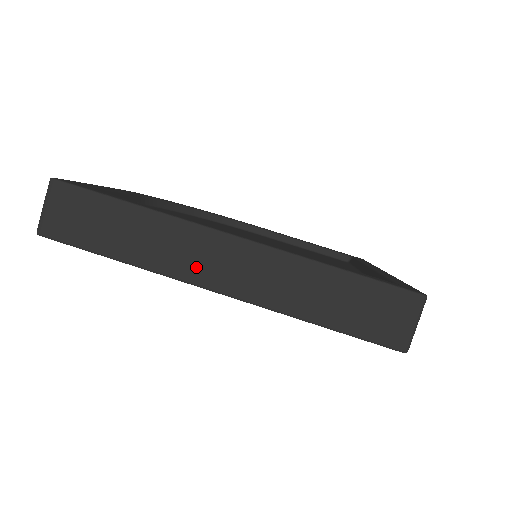
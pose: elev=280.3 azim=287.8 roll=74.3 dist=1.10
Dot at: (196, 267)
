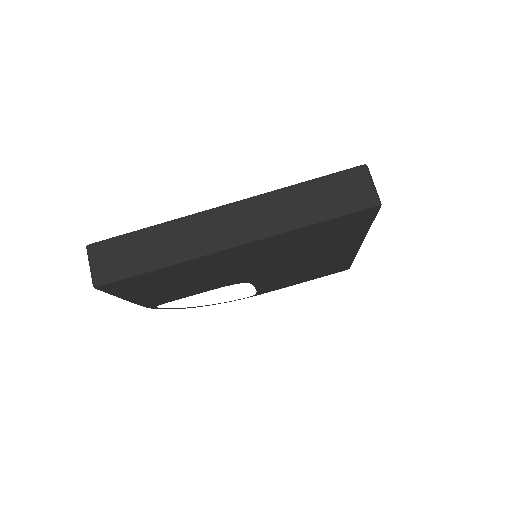
Dot at: (213, 239)
